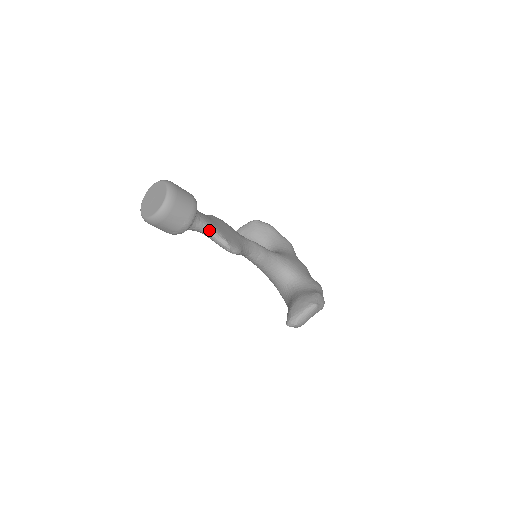
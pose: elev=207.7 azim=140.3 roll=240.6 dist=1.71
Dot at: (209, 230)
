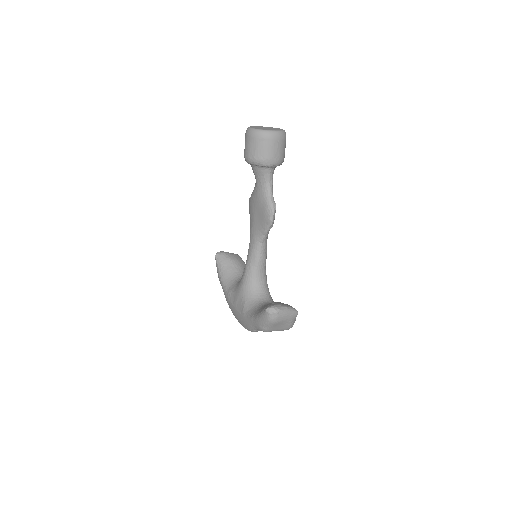
Dot at: (272, 187)
